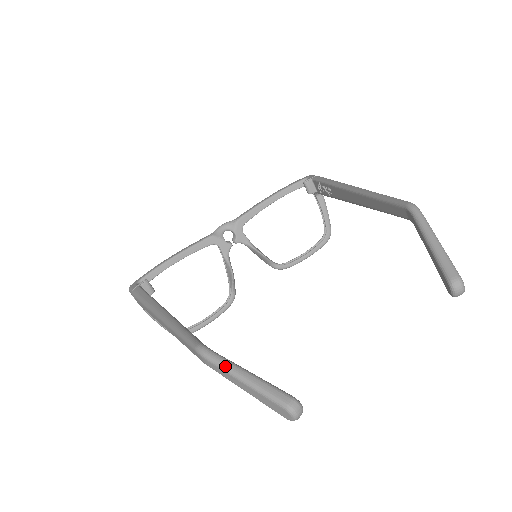
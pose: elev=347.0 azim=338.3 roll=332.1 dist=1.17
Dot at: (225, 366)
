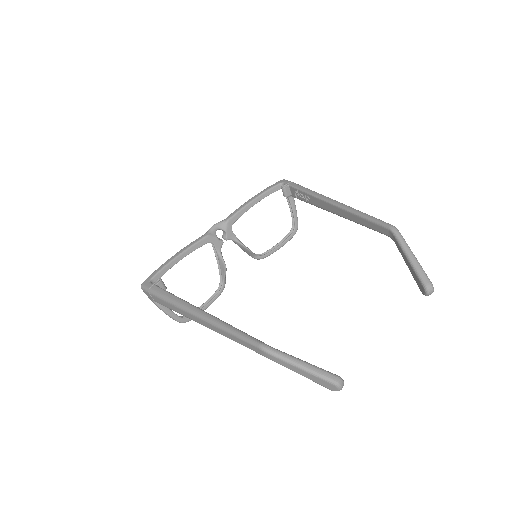
Dot at: (286, 358)
